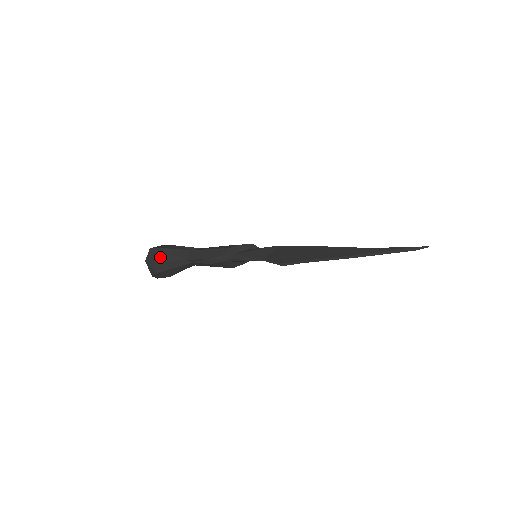
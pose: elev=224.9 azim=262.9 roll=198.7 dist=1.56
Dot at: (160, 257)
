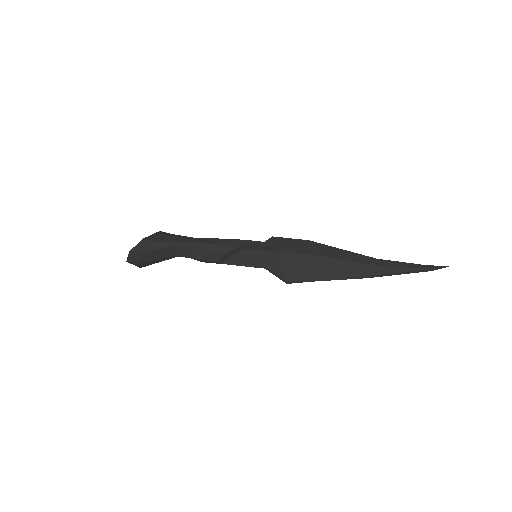
Dot at: (144, 260)
